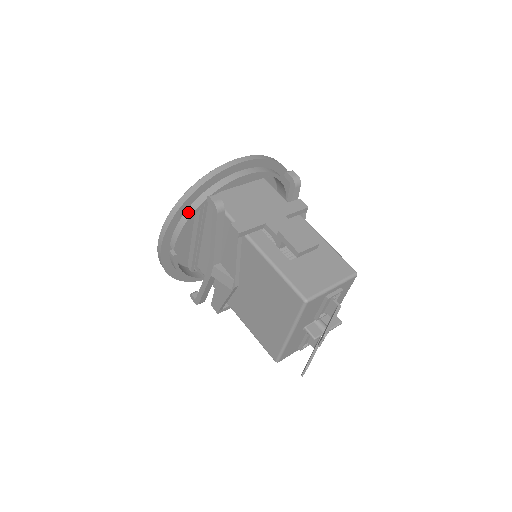
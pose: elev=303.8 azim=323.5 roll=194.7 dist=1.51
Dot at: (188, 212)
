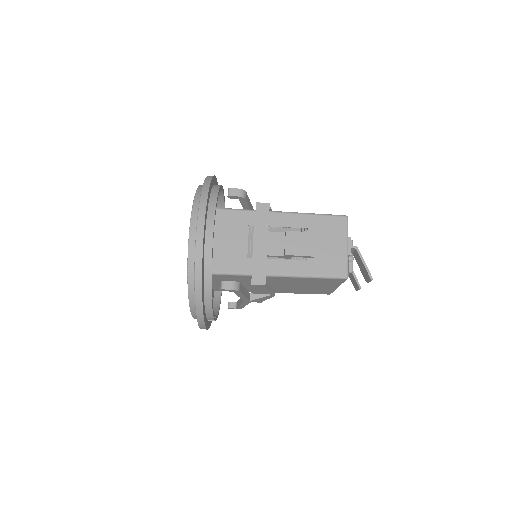
Dot at: (207, 301)
